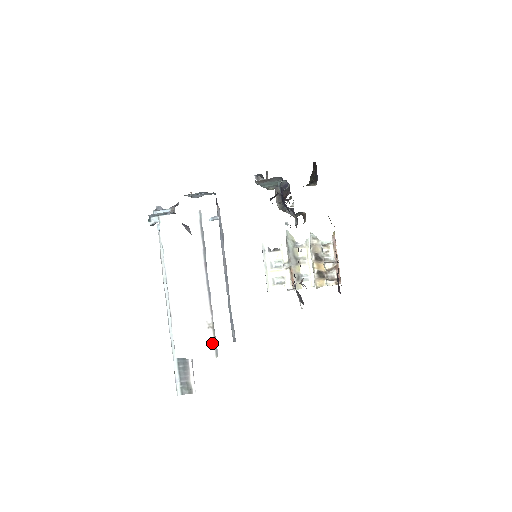
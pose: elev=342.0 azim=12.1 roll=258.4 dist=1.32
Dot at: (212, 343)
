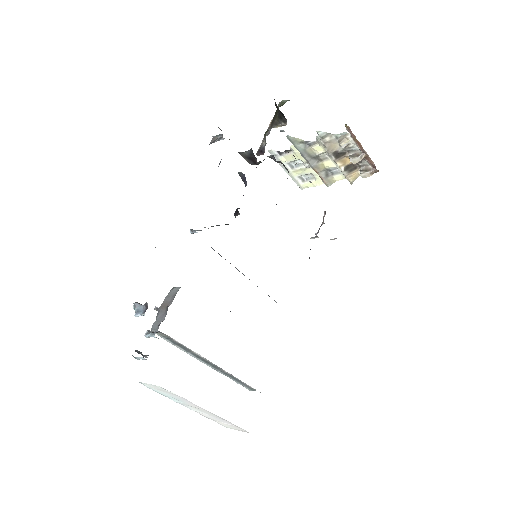
Dot at: (243, 429)
